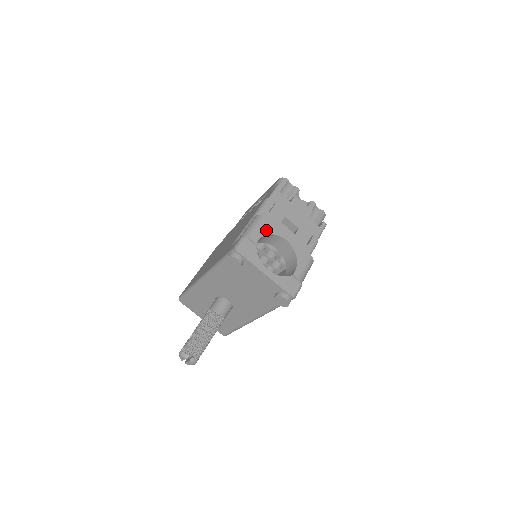
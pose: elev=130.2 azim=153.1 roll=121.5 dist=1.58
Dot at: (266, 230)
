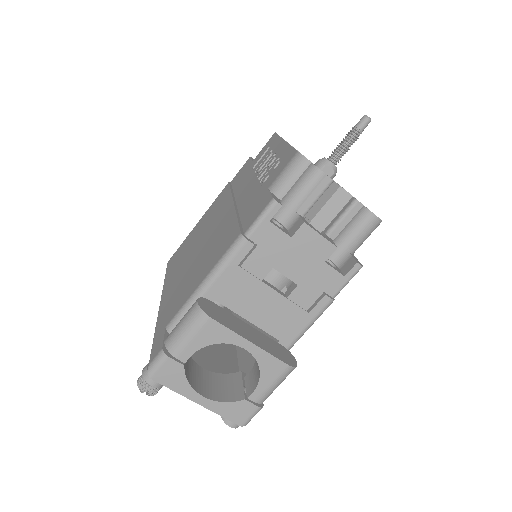
Dot at: (206, 338)
